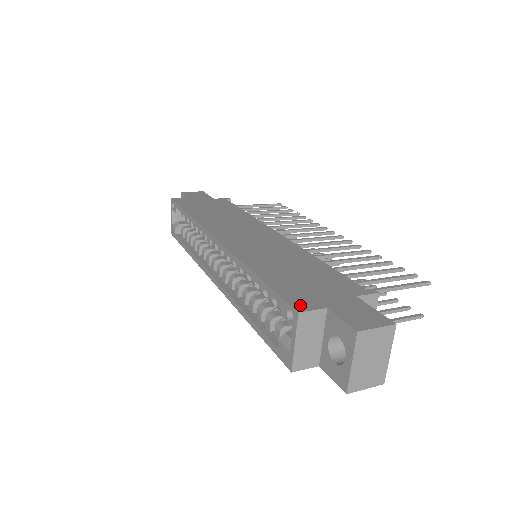
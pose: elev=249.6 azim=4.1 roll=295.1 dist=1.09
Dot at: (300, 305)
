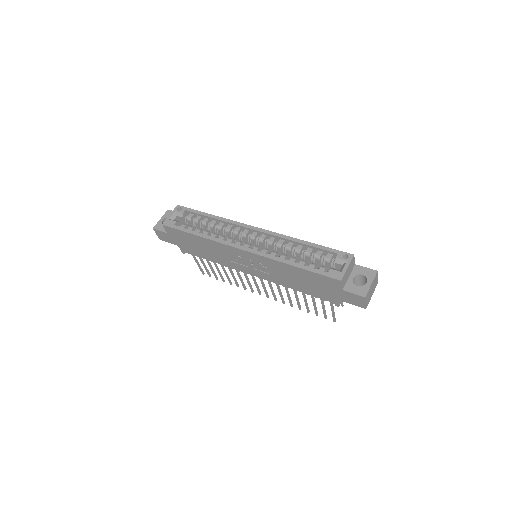
Dot at: occluded
